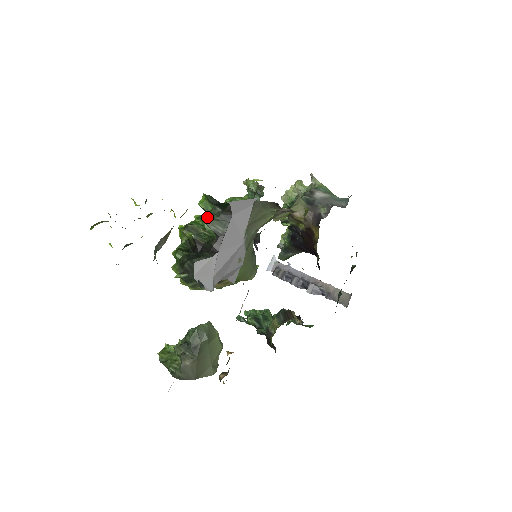
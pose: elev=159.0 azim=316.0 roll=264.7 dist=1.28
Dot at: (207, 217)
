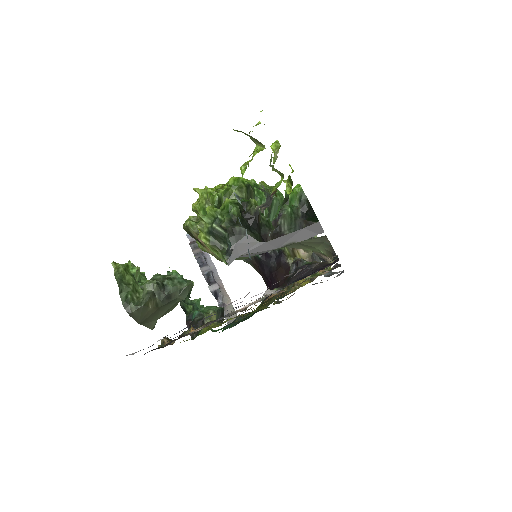
Dot at: (288, 209)
